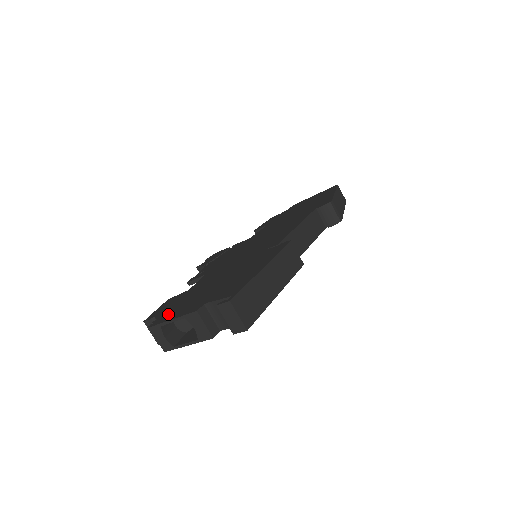
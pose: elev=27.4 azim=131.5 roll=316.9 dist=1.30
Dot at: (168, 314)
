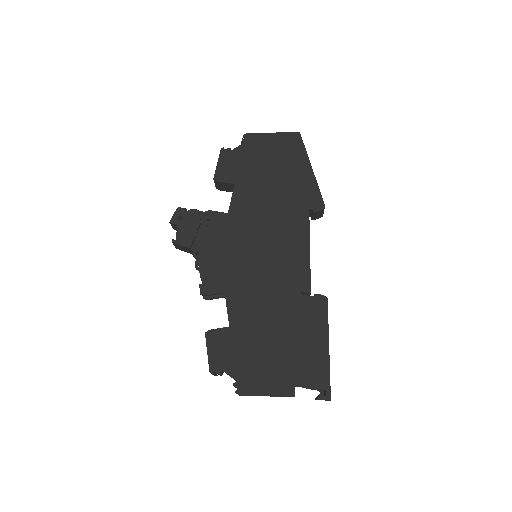
Dot at: (249, 380)
